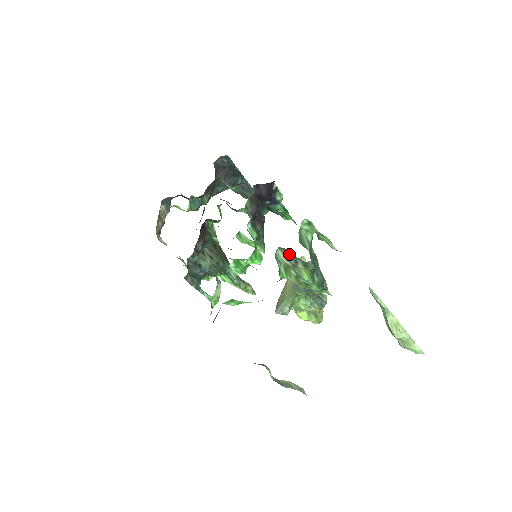
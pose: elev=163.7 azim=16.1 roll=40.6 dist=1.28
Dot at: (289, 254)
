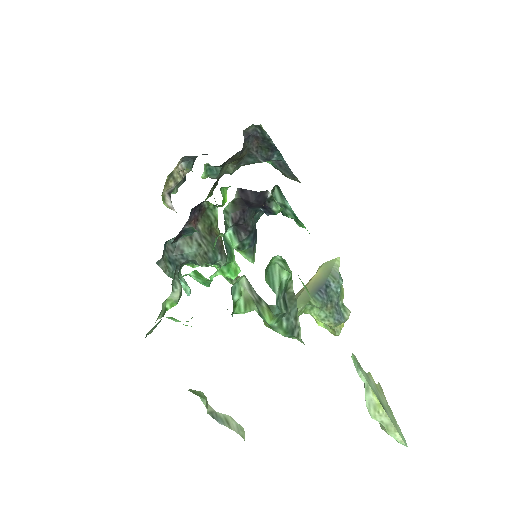
Dot at: (253, 288)
